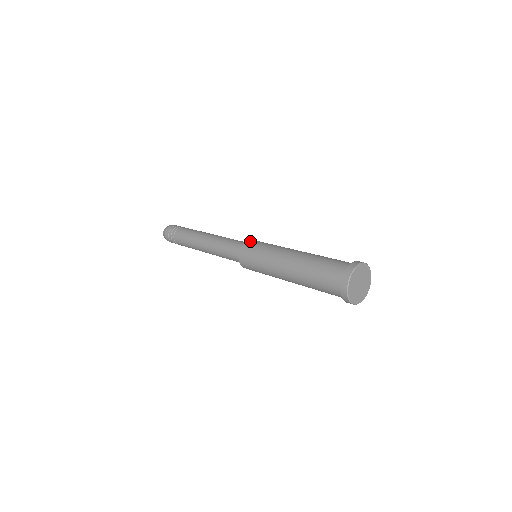
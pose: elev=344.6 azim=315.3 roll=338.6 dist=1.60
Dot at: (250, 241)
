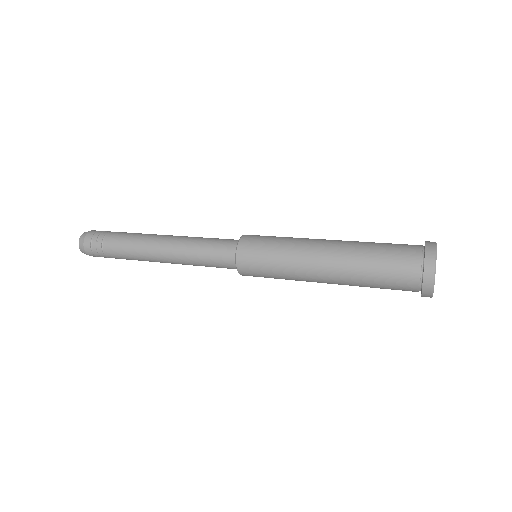
Dot at: (249, 235)
